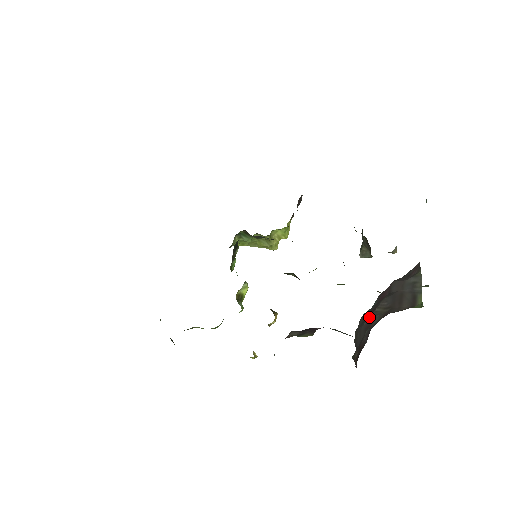
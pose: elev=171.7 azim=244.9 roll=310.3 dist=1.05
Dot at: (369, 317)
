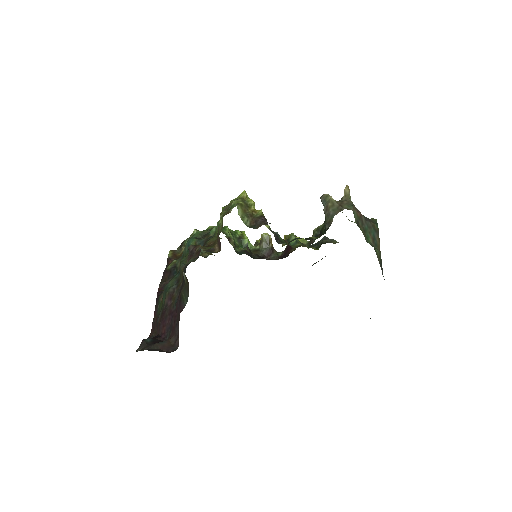
Dot at: occluded
